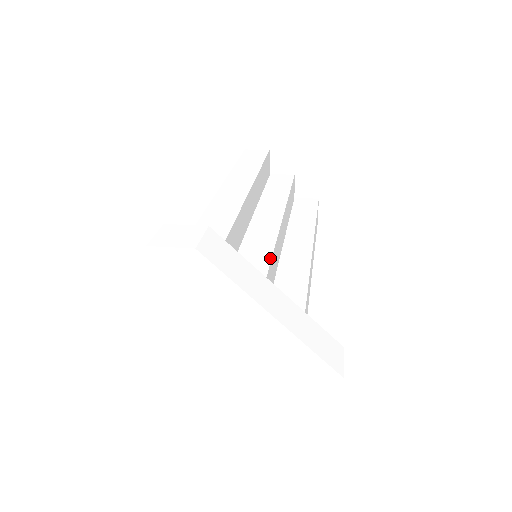
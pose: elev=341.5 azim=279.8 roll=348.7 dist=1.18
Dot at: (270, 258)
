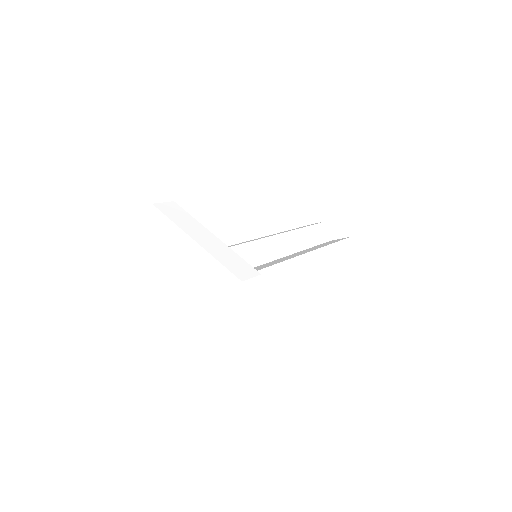
Dot at: (246, 242)
